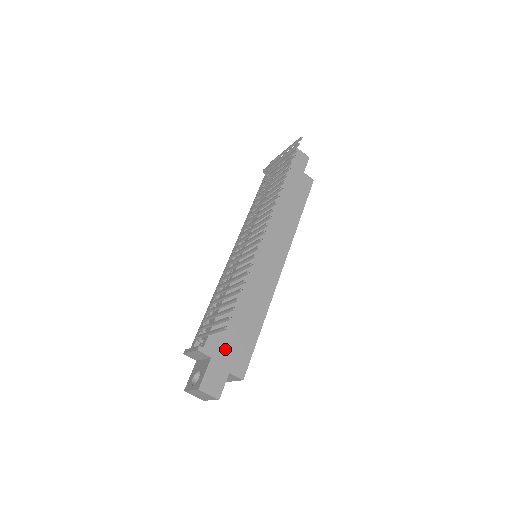
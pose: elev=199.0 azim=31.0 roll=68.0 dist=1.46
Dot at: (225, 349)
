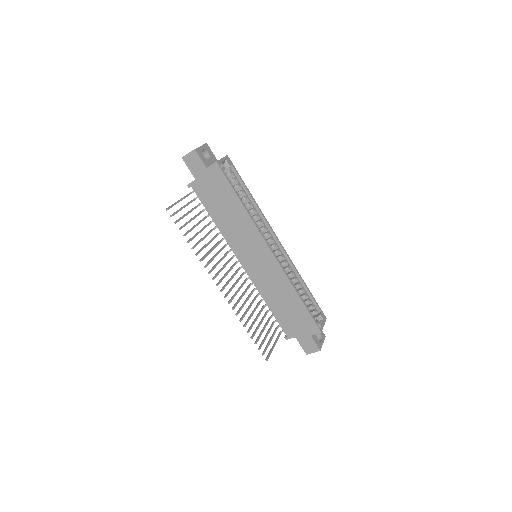
Dot at: (296, 328)
